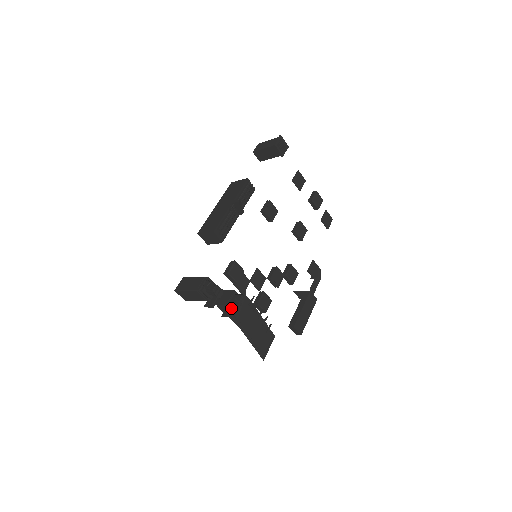
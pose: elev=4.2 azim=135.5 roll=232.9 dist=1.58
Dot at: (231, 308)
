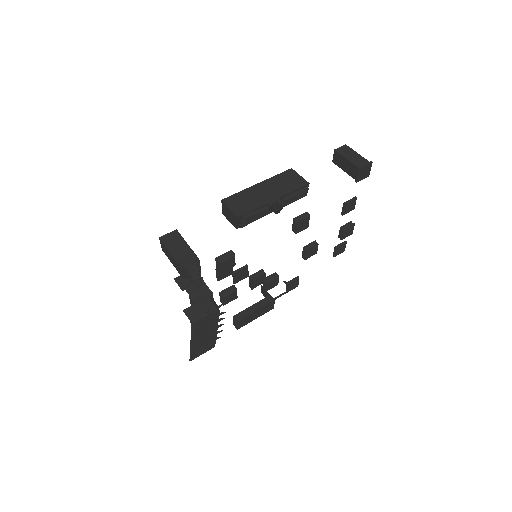
Dot at: (197, 311)
